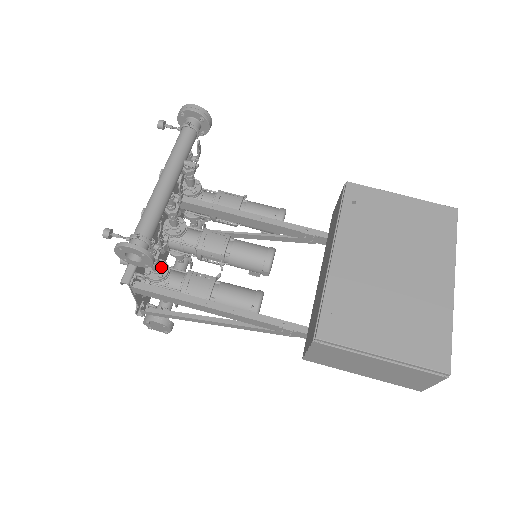
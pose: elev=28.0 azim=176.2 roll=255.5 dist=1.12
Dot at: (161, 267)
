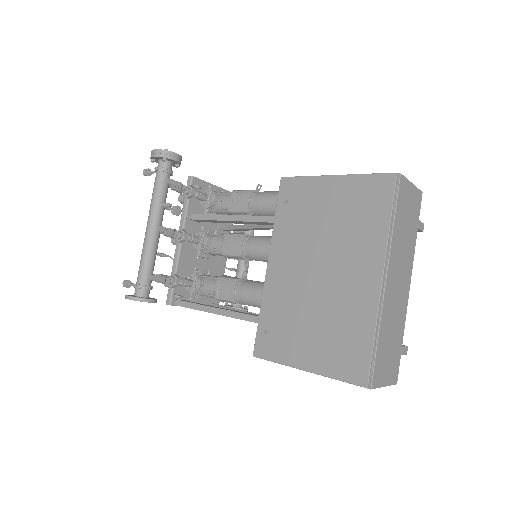
Dot at: (195, 282)
